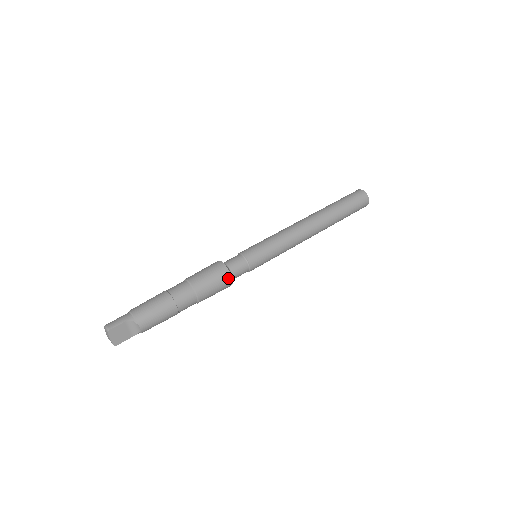
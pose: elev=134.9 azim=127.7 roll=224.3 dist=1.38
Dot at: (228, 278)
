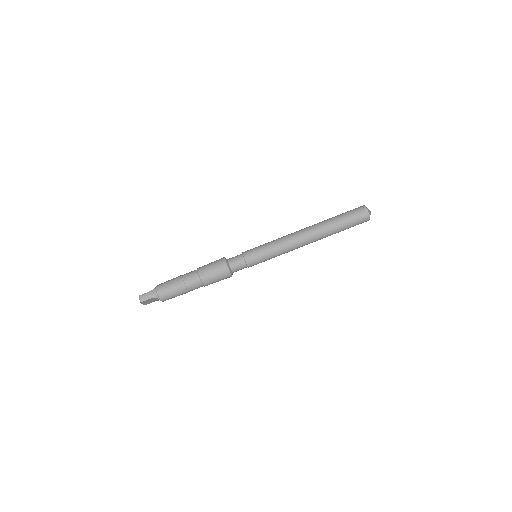
Dot at: (229, 276)
